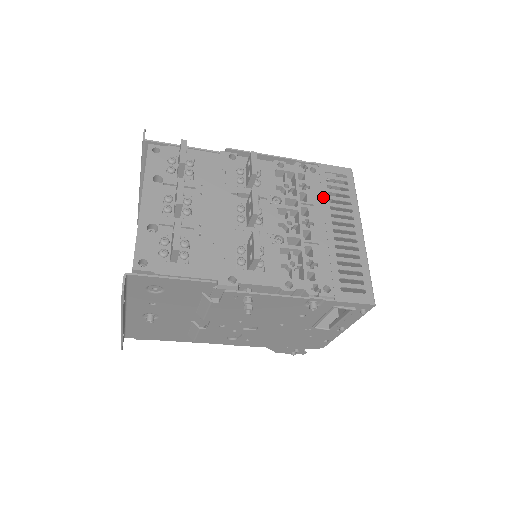
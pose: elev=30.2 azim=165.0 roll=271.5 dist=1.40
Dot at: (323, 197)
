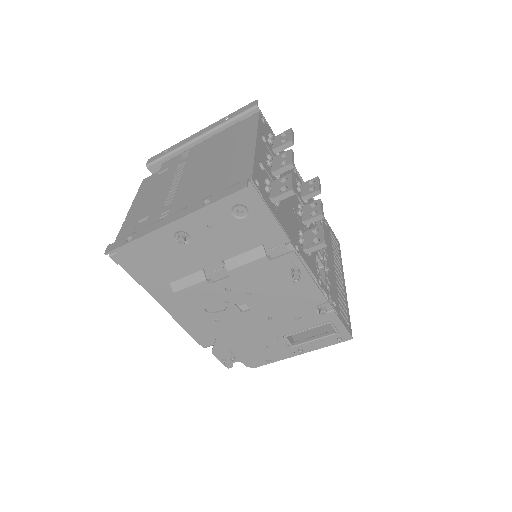
Dot at: (330, 245)
